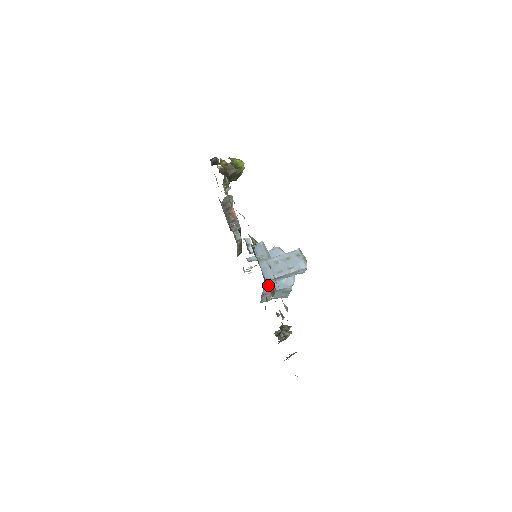
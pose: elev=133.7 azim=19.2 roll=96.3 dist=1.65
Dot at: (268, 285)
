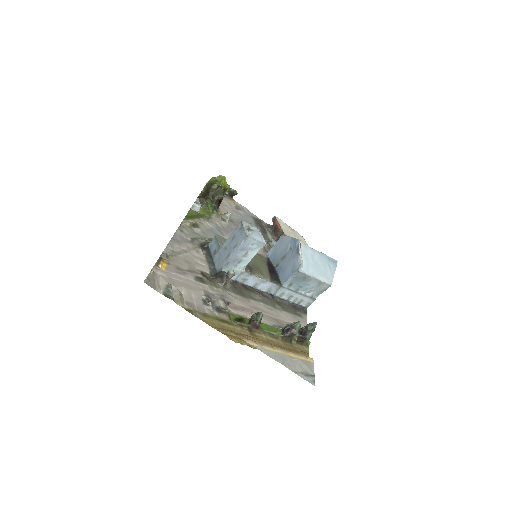
Dot at: (216, 276)
